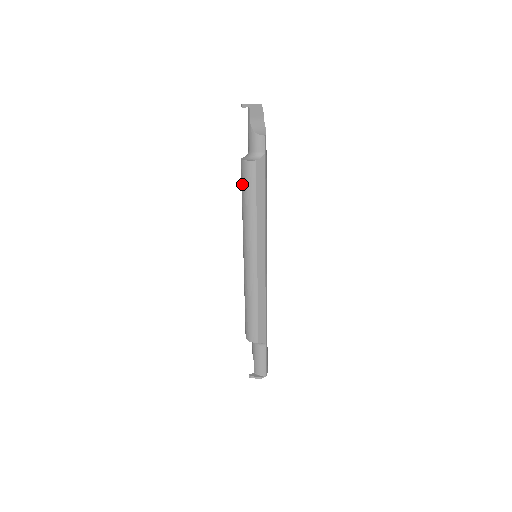
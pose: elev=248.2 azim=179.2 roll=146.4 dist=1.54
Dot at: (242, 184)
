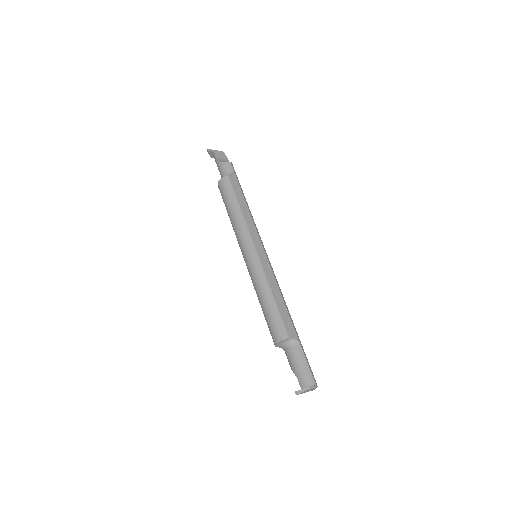
Dot at: (223, 199)
